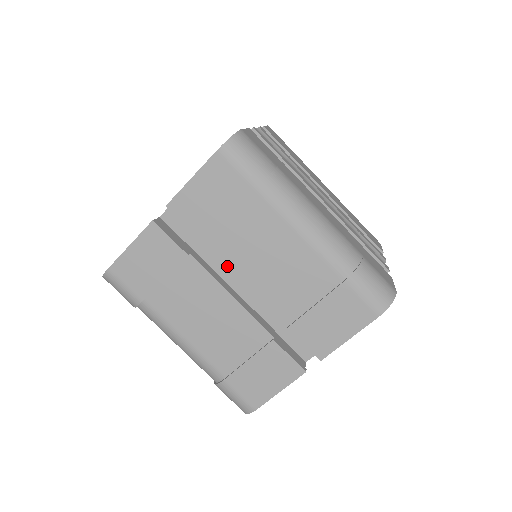
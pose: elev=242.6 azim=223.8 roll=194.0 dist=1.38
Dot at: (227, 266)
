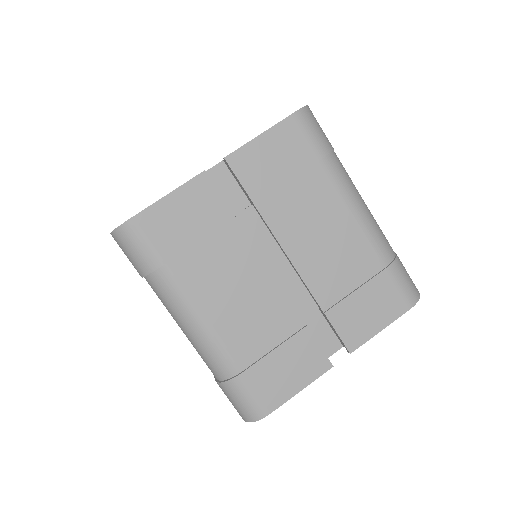
Dot at: (274, 236)
